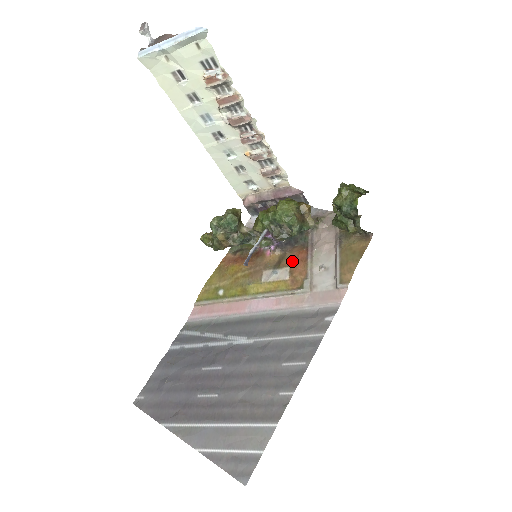
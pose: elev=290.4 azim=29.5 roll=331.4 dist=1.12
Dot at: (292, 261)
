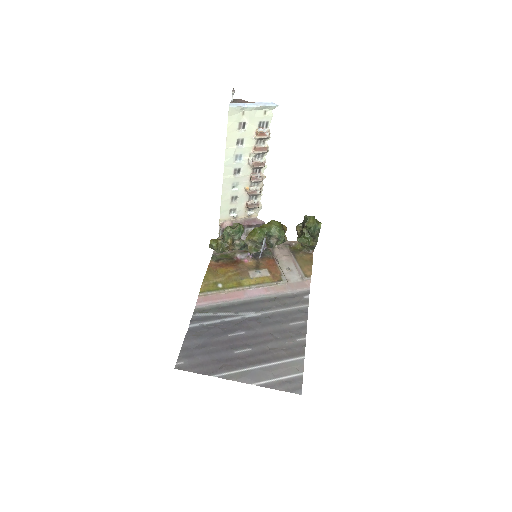
Dot at: (267, 265)
